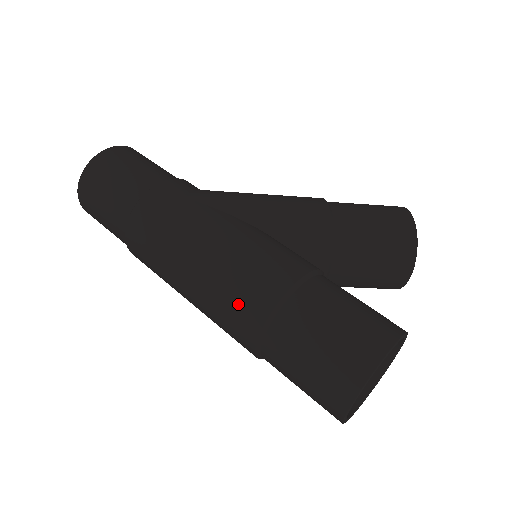
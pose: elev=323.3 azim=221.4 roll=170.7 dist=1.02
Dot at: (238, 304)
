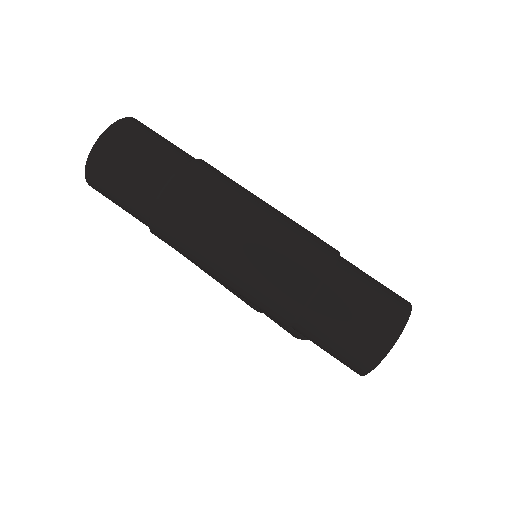
Dot at: (307, 248)
